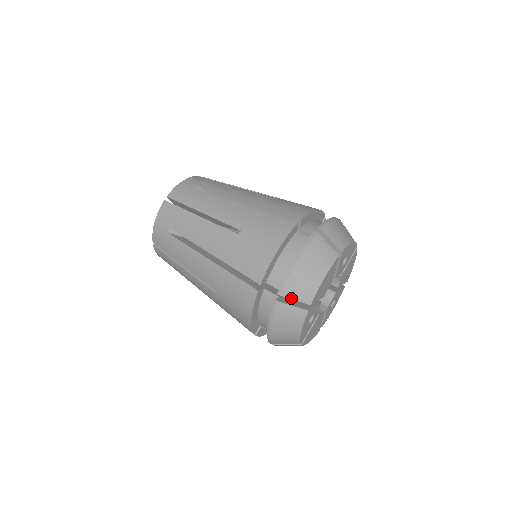
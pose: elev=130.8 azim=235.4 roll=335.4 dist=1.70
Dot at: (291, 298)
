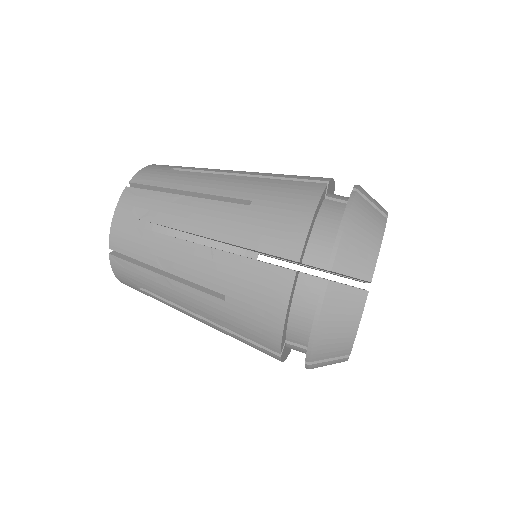
Dot at: (323, 359)
